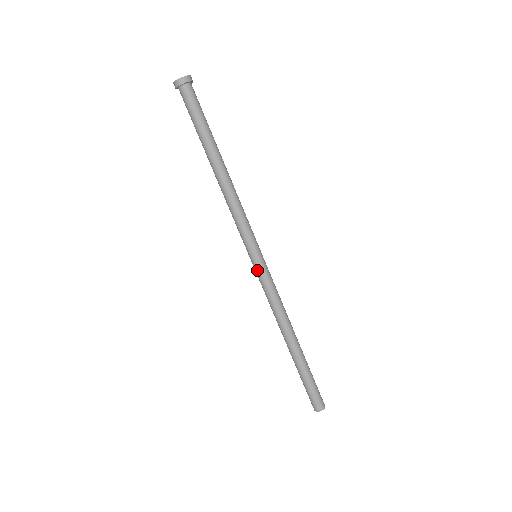
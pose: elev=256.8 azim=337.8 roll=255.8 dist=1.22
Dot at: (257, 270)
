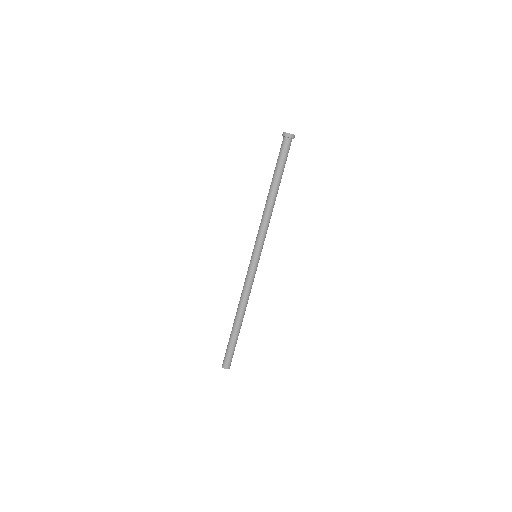
Dot at: (255, 265)
